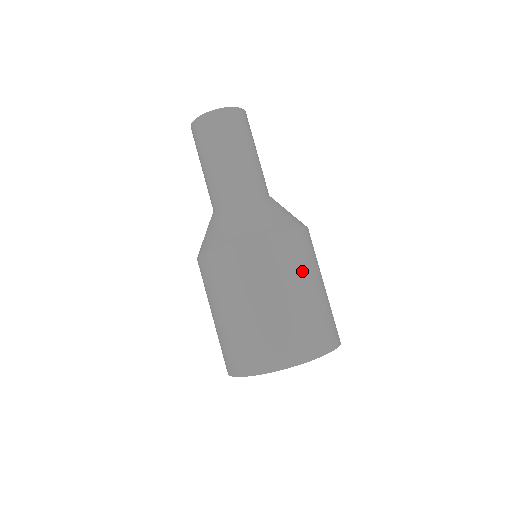
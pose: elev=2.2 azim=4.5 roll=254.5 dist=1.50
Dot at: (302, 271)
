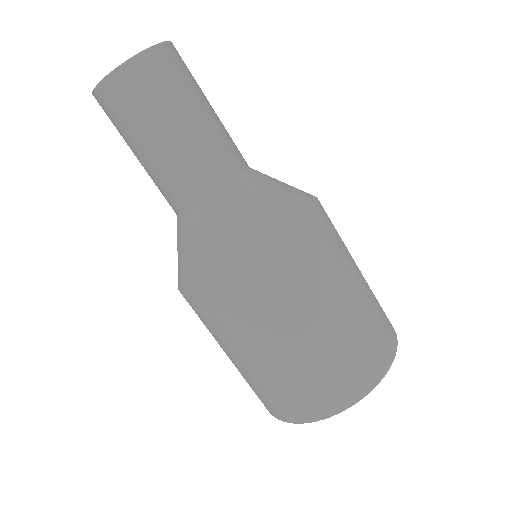
Dot at: occluded
